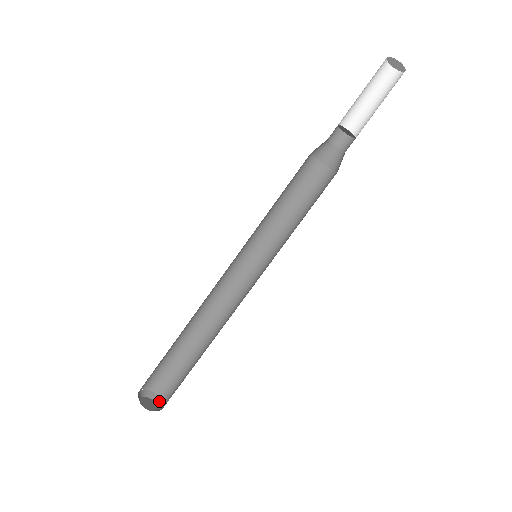
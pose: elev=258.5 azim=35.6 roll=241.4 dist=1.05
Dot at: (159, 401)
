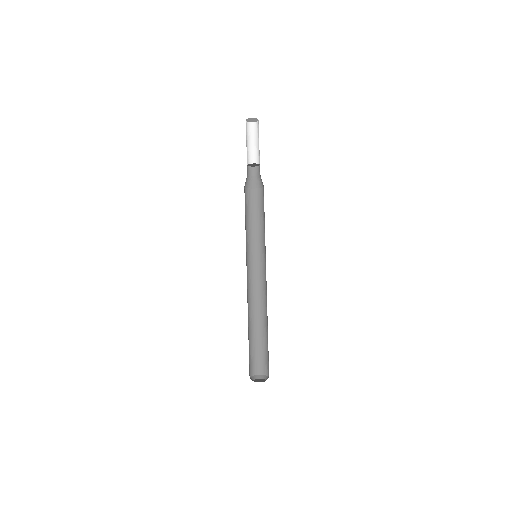
Dot at: (264, 377)
